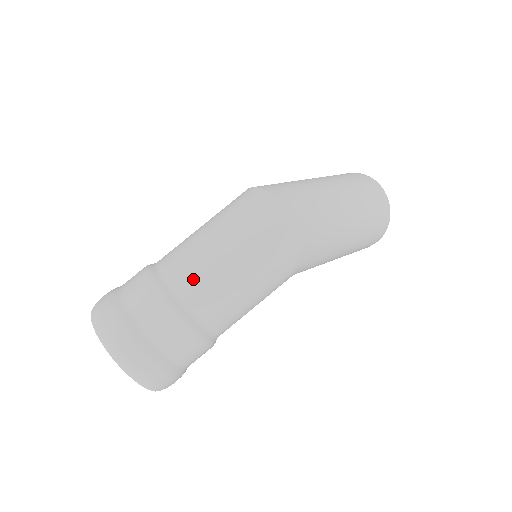
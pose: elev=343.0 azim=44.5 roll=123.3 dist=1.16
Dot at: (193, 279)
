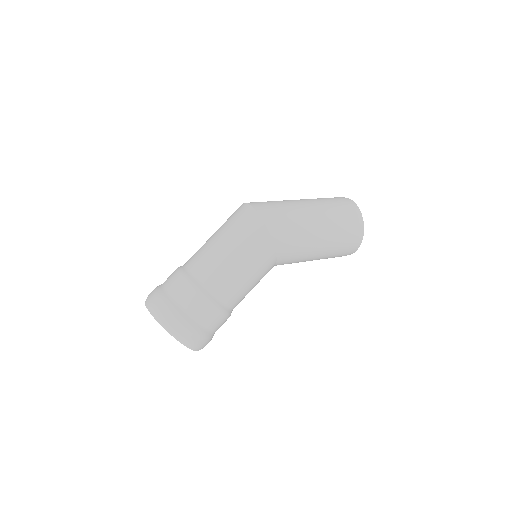
Dot at: (200, 261)
